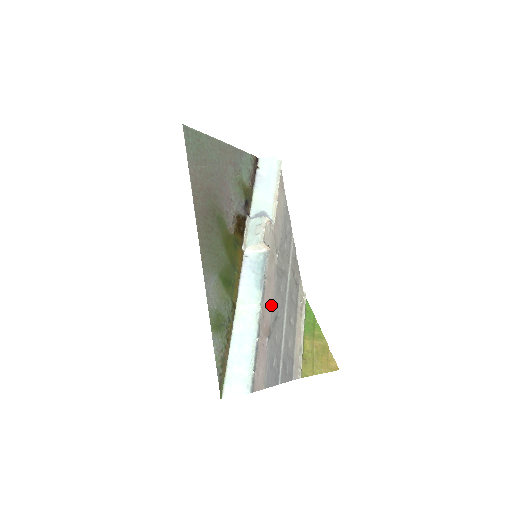
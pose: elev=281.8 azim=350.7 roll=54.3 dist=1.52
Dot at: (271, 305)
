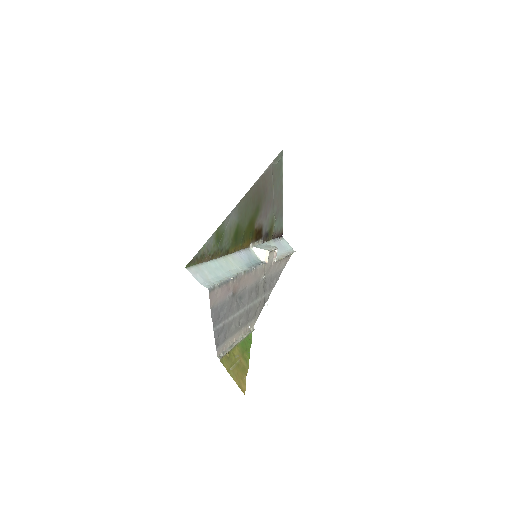
Dot at: (245, 286)
